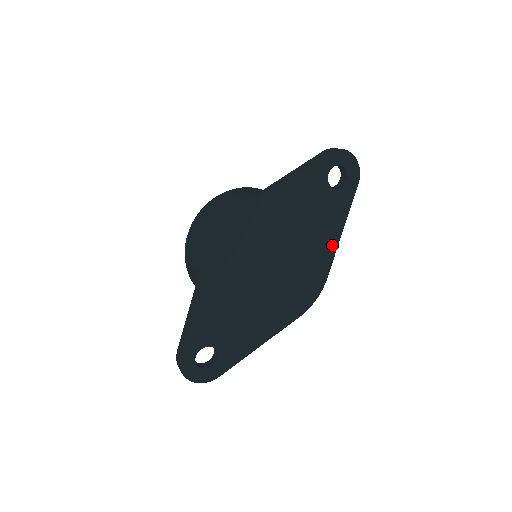
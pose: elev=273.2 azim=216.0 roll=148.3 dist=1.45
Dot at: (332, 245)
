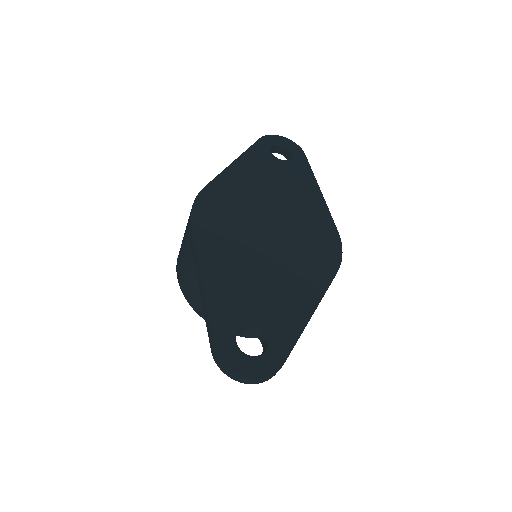
Dot at: (319, 202)
